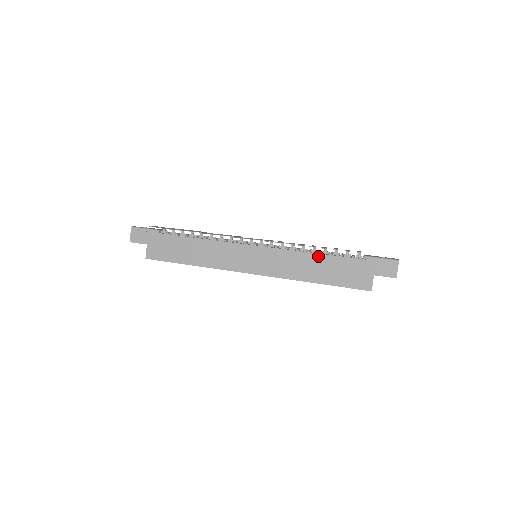
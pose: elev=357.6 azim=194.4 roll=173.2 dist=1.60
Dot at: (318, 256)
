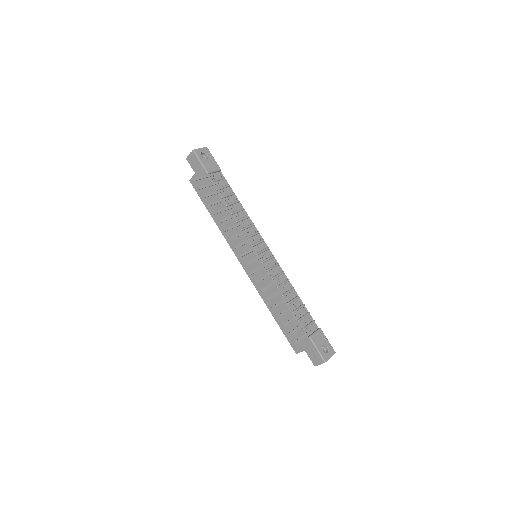
Dot at: (285, 305)
